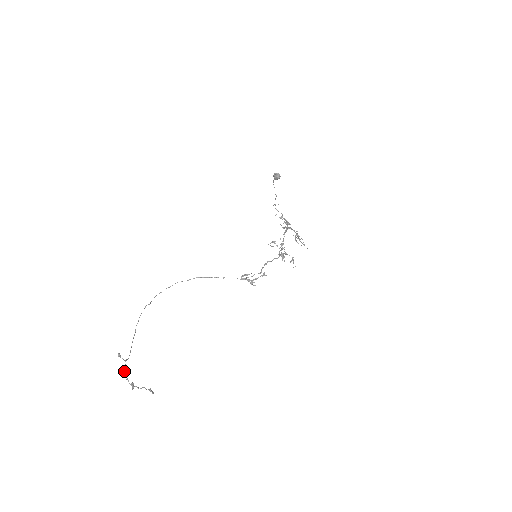
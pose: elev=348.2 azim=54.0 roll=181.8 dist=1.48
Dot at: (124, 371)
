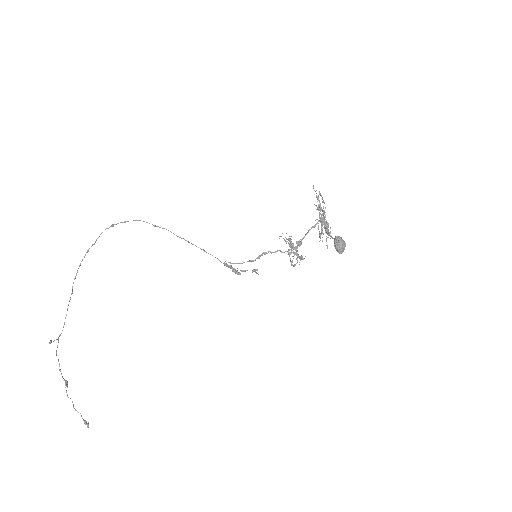
Dot at: occluded
